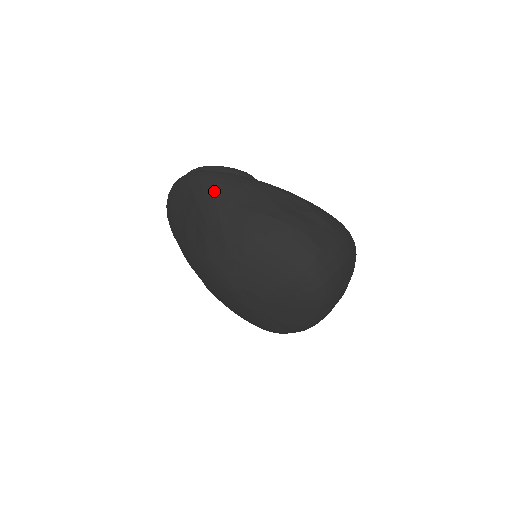
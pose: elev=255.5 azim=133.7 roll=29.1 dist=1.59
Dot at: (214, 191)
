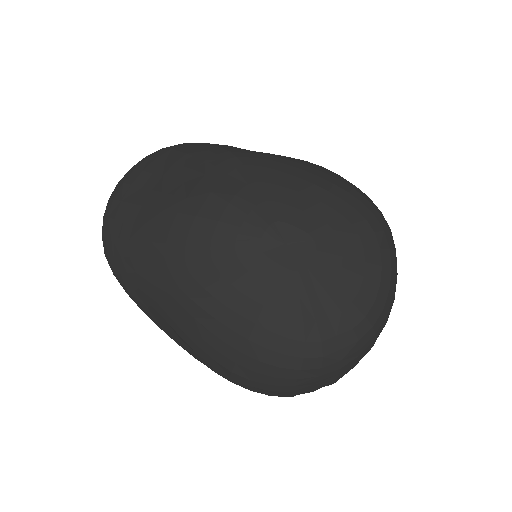
Dot at: (212, 144)
